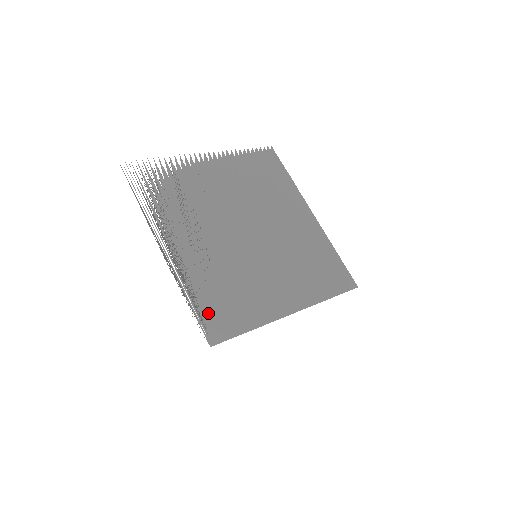
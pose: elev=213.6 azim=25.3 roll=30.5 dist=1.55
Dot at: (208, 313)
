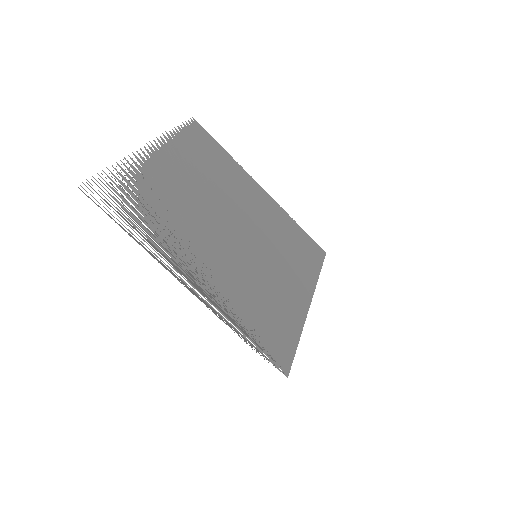
Dot at: (264, 342)
